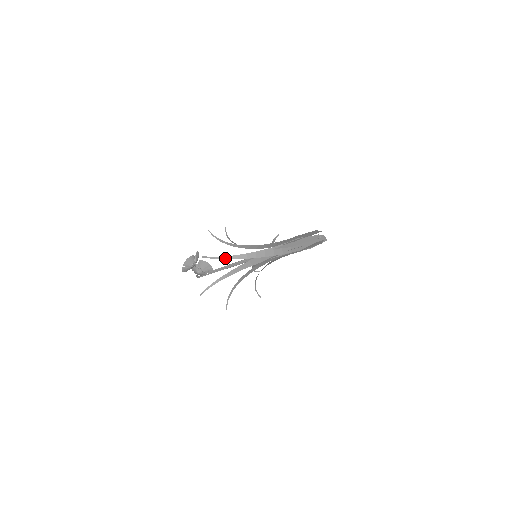
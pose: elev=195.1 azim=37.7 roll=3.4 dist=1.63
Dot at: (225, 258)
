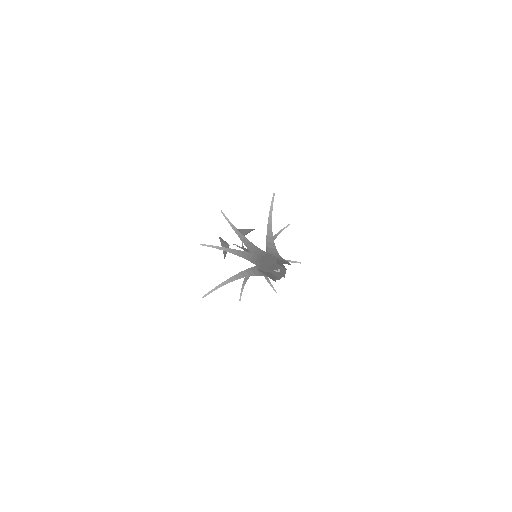
Dot at: (225, 283)
